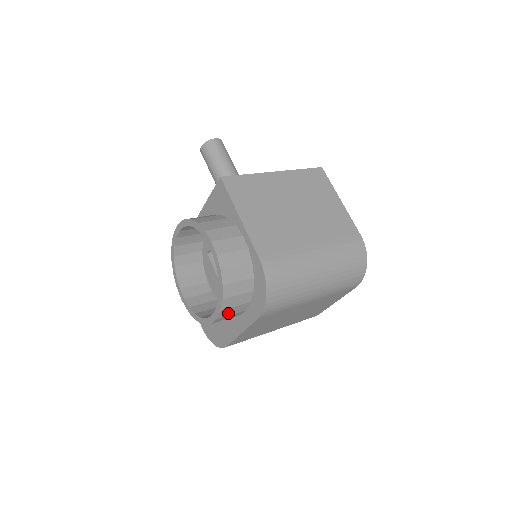
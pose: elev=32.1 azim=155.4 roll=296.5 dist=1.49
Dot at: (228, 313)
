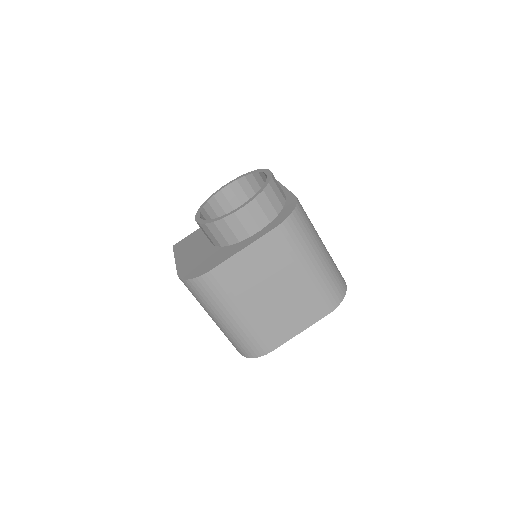
Dot at: (253, 212)
